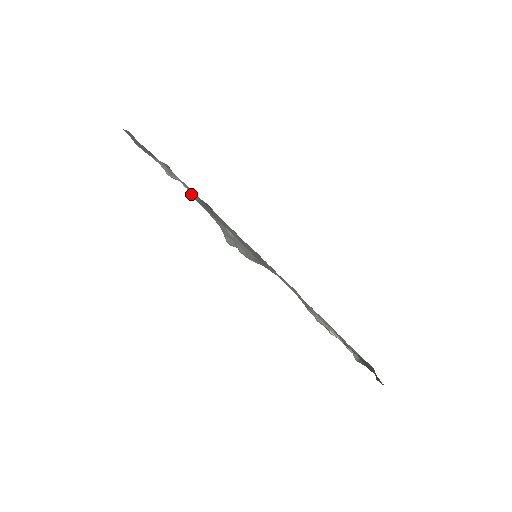
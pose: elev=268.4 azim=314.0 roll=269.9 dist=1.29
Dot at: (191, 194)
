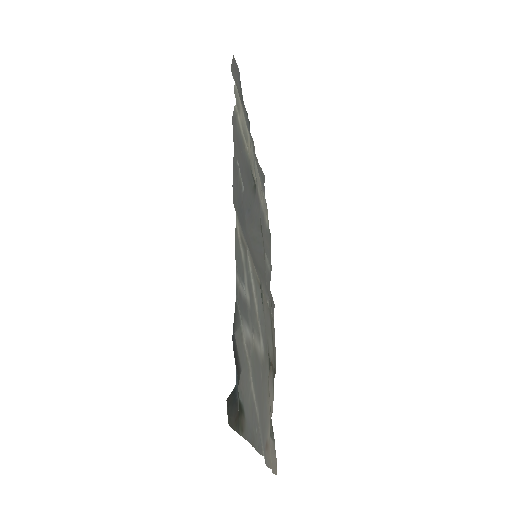
Dot at: (234, 113)
